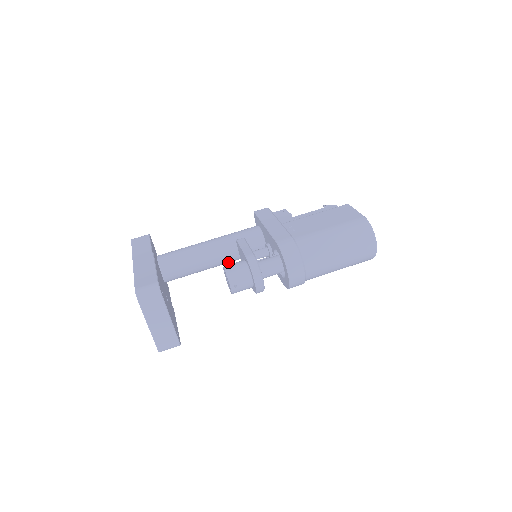
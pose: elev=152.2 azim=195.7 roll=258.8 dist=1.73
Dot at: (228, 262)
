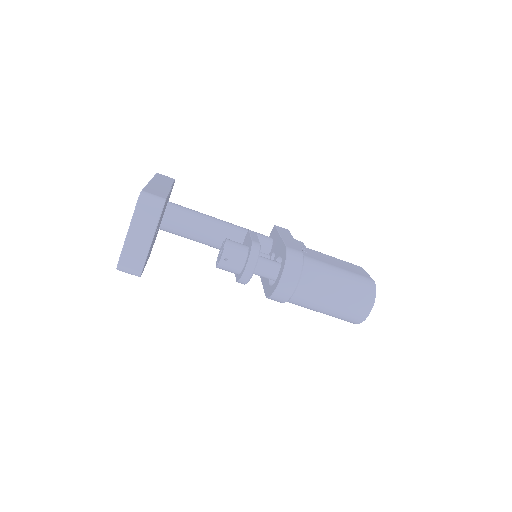
Dot at: occluded
